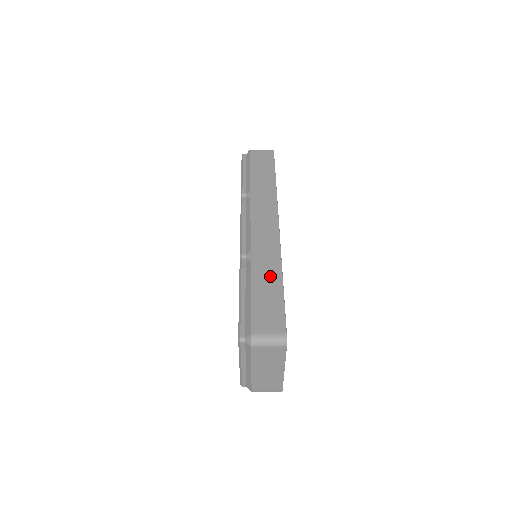
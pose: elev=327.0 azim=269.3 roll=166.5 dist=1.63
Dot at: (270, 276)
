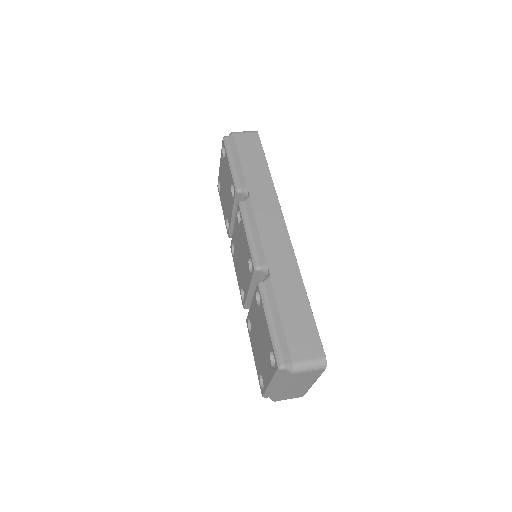
Dot at: (294, 291)
